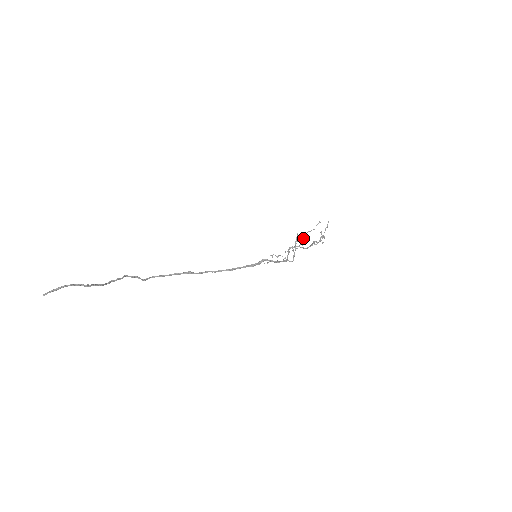
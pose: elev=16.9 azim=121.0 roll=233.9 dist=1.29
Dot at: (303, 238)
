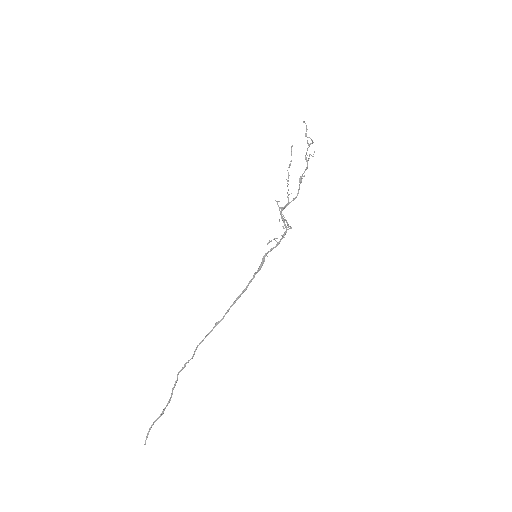
Dot at: occluded
